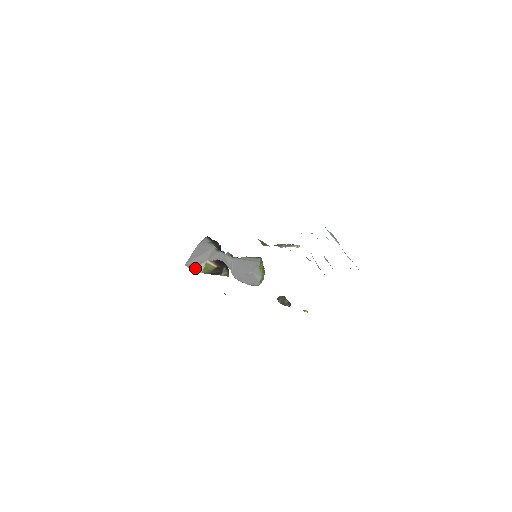
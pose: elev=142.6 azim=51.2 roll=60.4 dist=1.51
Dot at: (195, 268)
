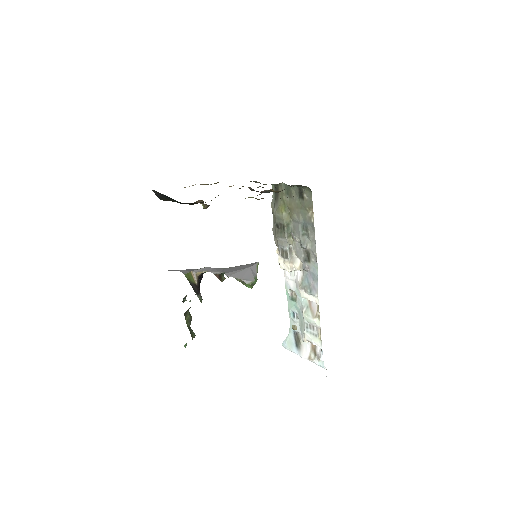
Dot at: occluded
